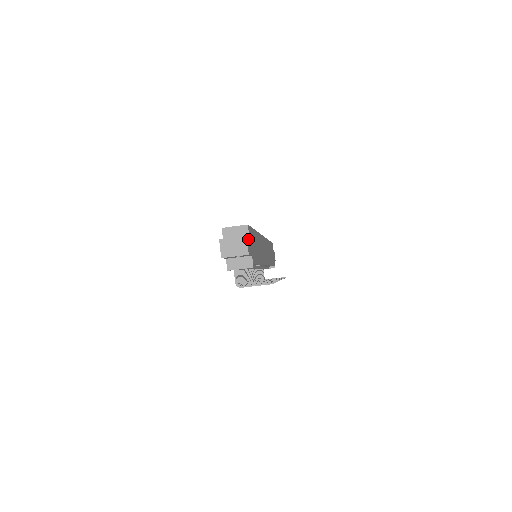
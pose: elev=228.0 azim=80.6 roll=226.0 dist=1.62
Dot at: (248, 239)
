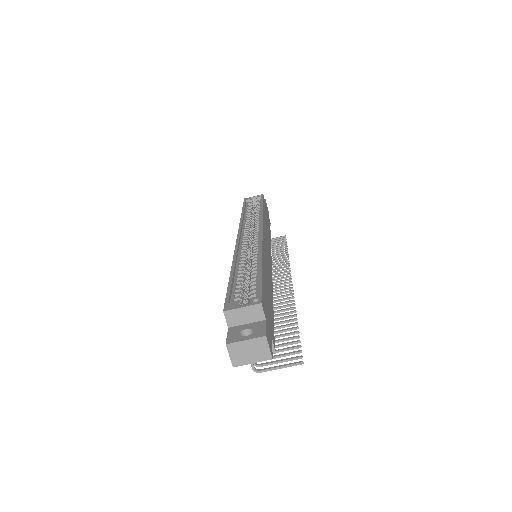
Dot at: (266, 330)
